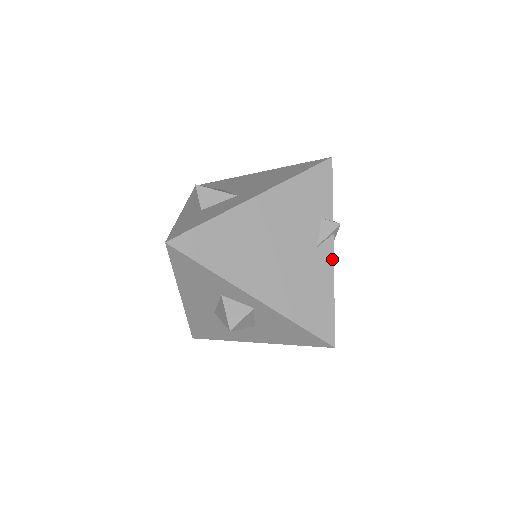
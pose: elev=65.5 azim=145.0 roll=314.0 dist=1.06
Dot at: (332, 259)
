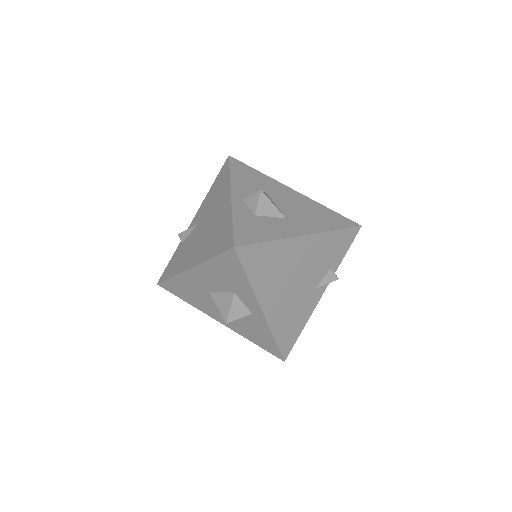
Dot at: (319, 300)
